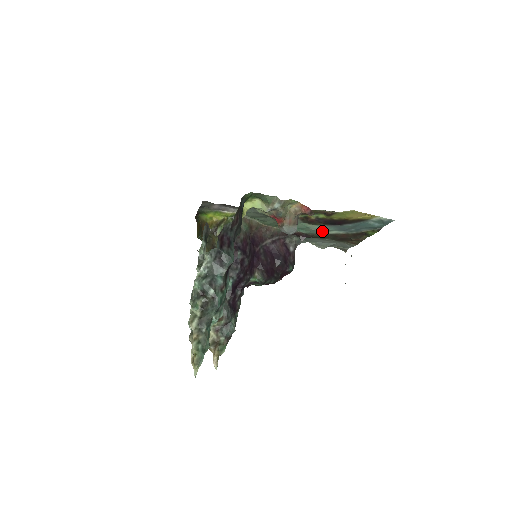
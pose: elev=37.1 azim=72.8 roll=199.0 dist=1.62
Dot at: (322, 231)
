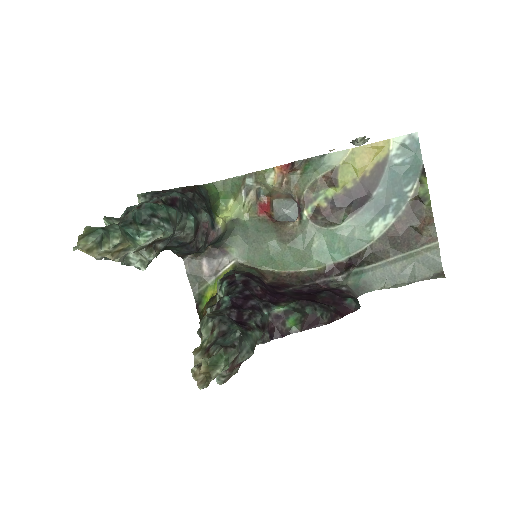
Dot at: (362, 234)
